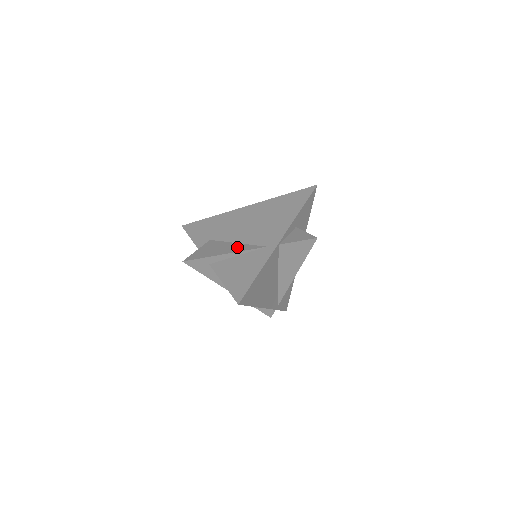
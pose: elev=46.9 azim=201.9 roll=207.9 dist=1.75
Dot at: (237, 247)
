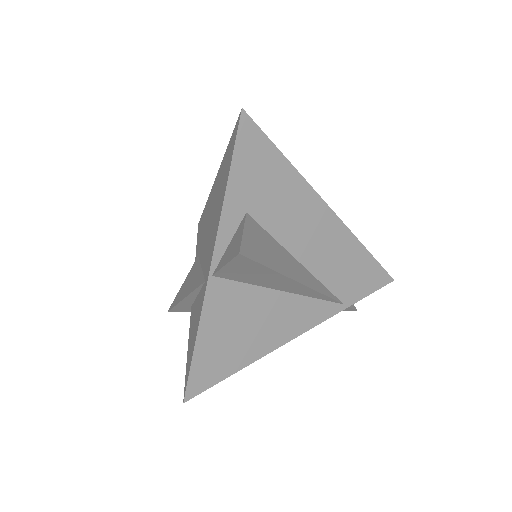
Dot at: (195, 280)
